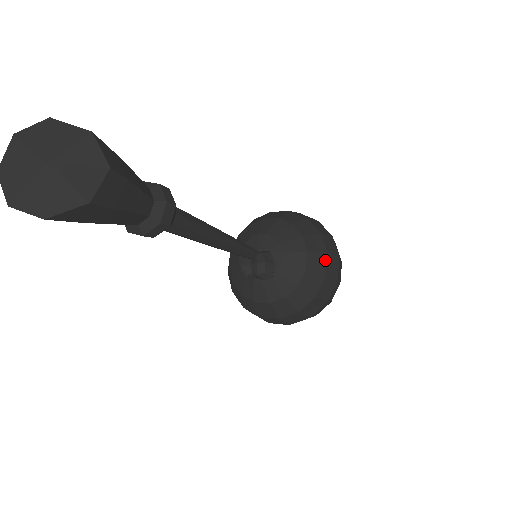
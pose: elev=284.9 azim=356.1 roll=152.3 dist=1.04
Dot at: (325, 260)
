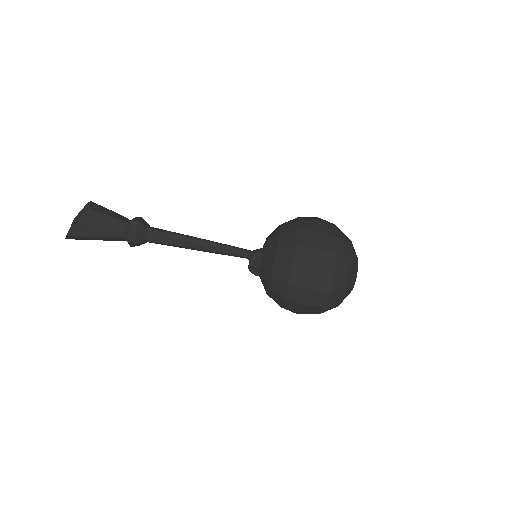
Dot at: (296, 235)
